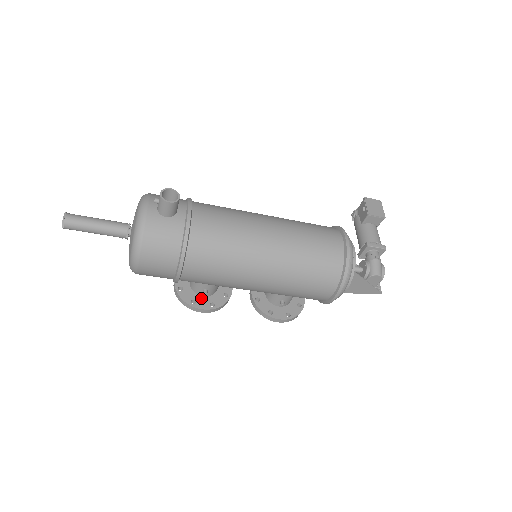
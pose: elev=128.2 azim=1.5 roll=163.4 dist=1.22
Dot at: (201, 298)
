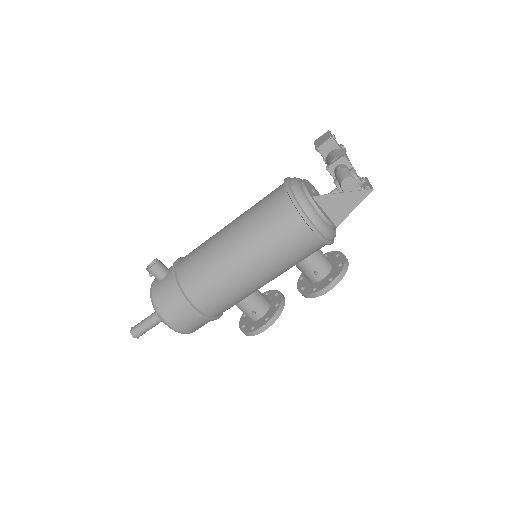
Dot at: (258, 321)
